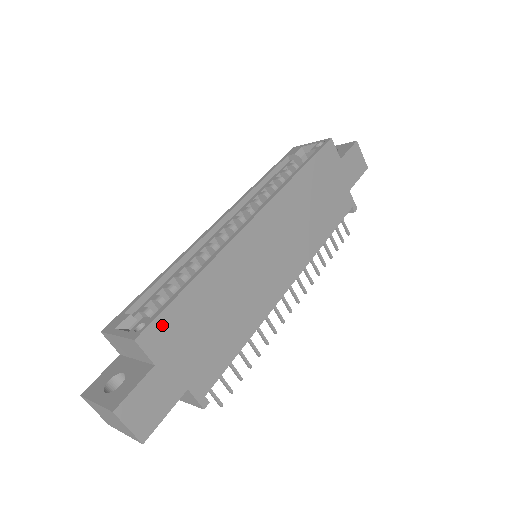
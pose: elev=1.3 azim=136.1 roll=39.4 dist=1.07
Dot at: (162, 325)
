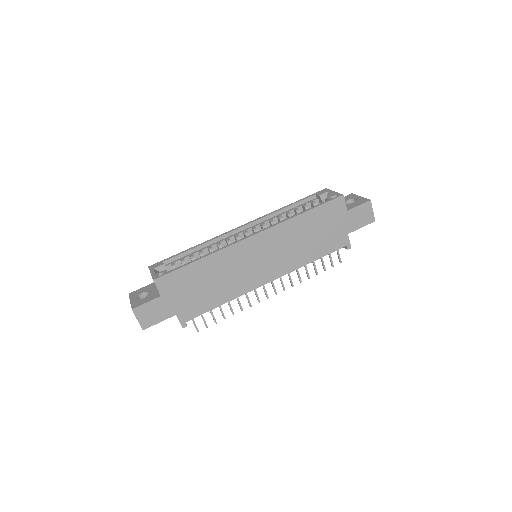
Dot at: (171, 278)
